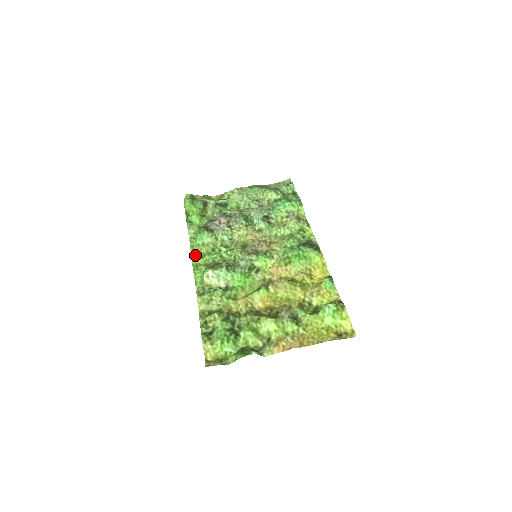
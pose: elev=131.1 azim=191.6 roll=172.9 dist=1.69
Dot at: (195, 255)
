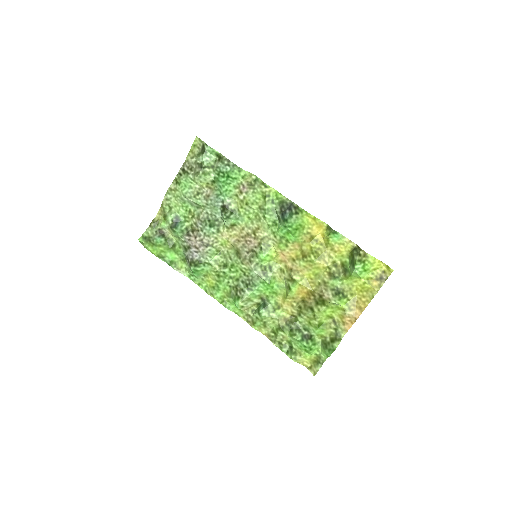
Dot at: (211, 292)
